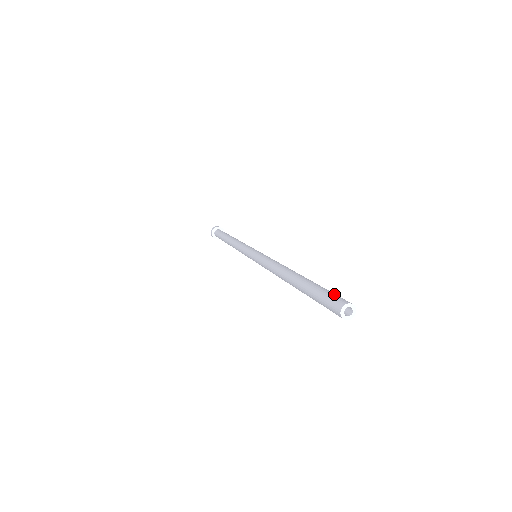
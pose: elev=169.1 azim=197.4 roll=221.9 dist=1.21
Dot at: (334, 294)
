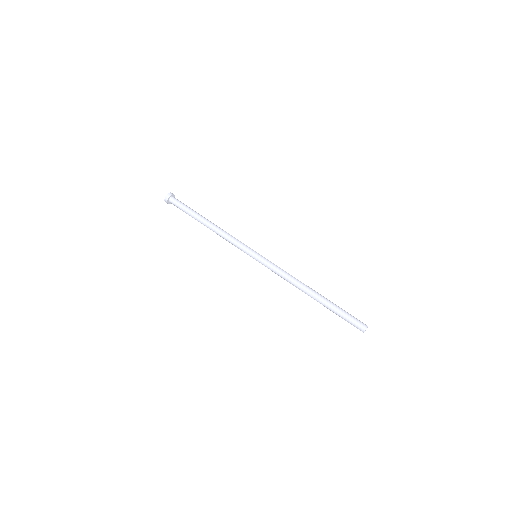
Dot at: occluded
